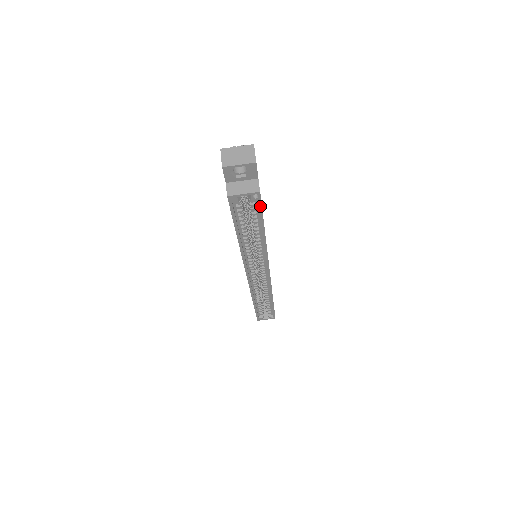
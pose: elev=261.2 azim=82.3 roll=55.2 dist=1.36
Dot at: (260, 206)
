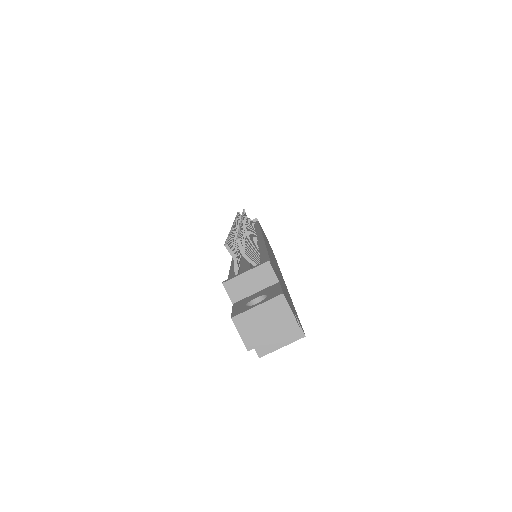
Dot at: occluded
